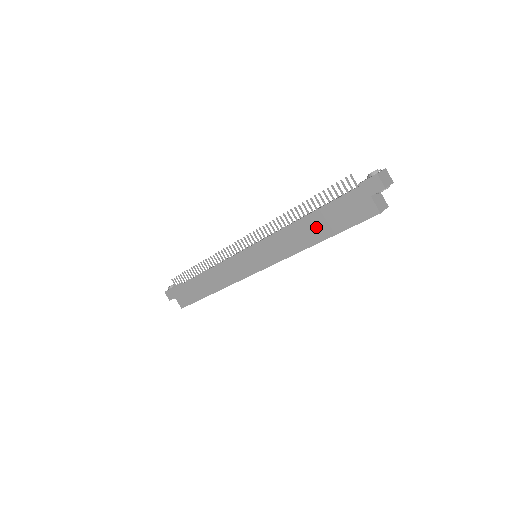
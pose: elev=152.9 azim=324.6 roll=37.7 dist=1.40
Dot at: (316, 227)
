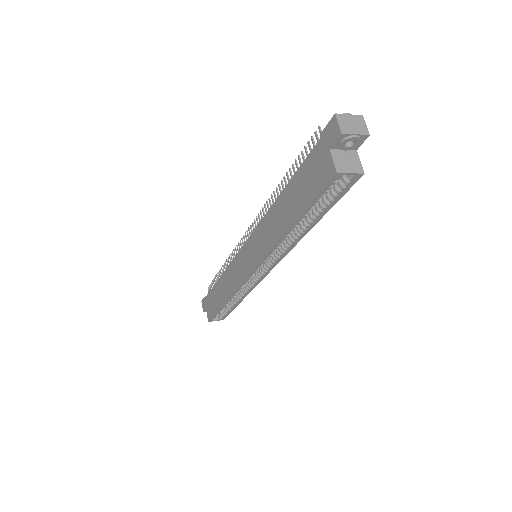
Dot at: (288, 205)
